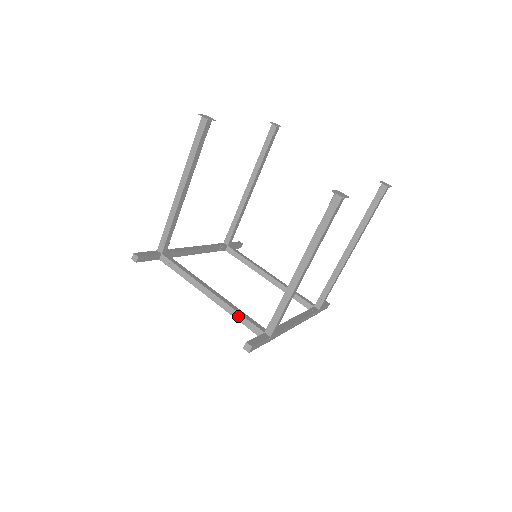
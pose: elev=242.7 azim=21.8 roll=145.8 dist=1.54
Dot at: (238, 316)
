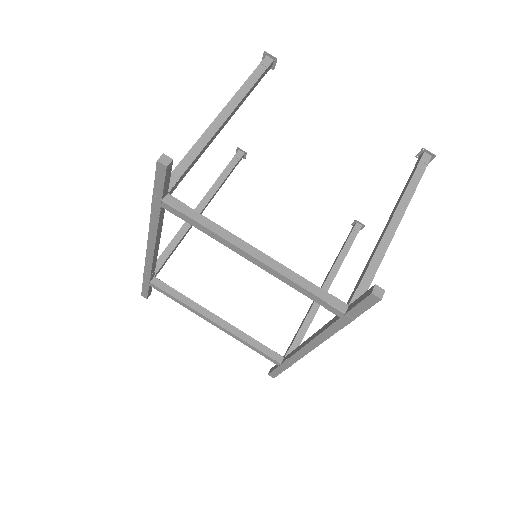
Dot at: (306, 284)
